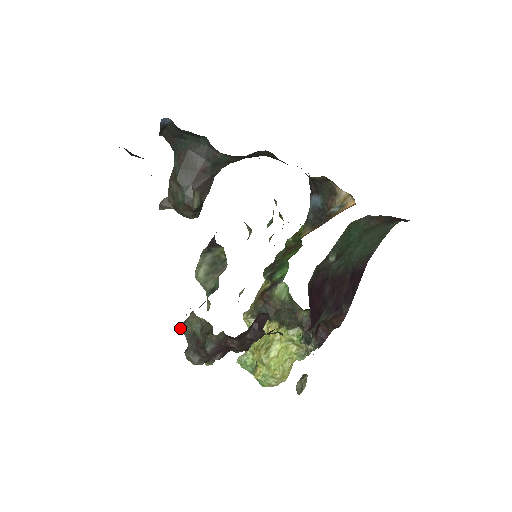
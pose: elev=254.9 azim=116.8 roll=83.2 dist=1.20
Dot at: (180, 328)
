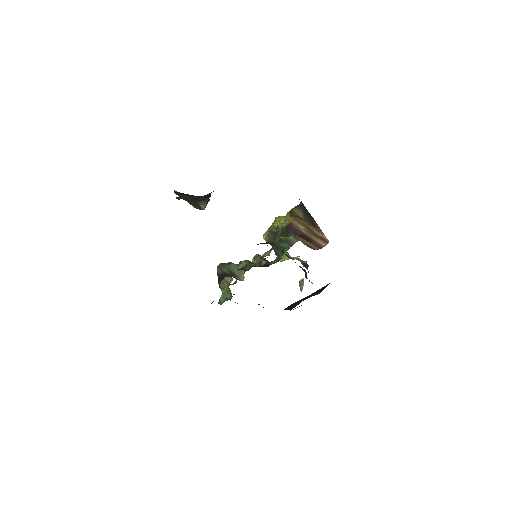
Dot at: occluded
